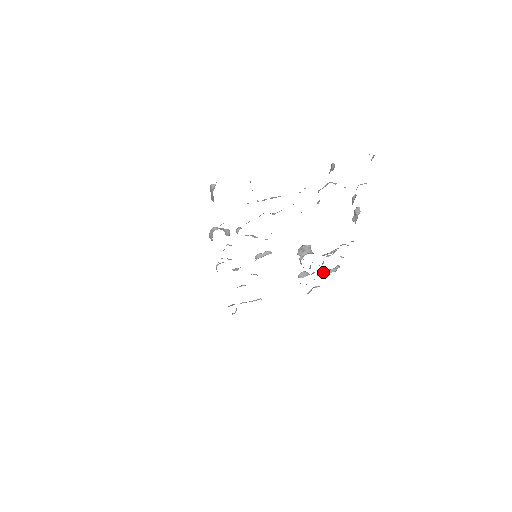
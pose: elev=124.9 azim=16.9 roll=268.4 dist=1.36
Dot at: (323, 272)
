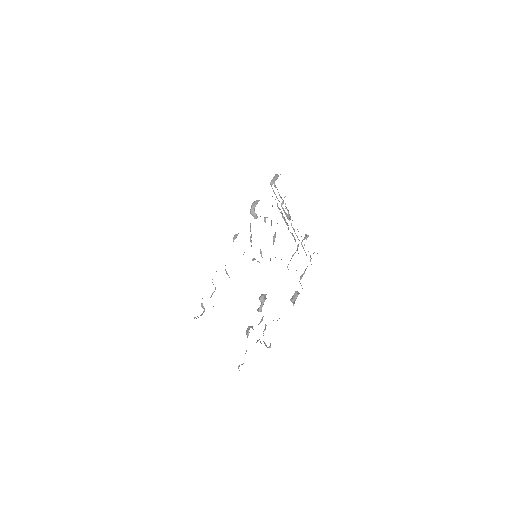
Dot at: occluded
